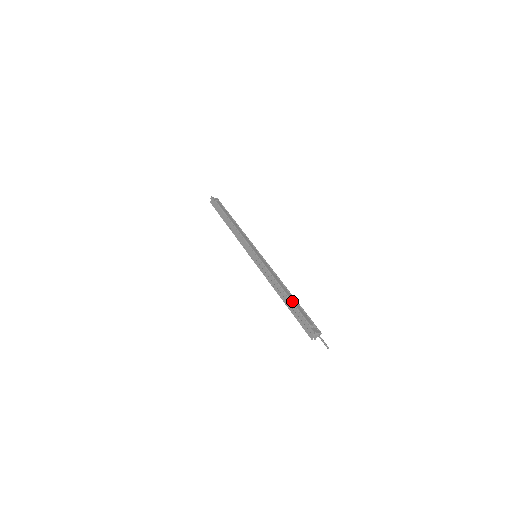
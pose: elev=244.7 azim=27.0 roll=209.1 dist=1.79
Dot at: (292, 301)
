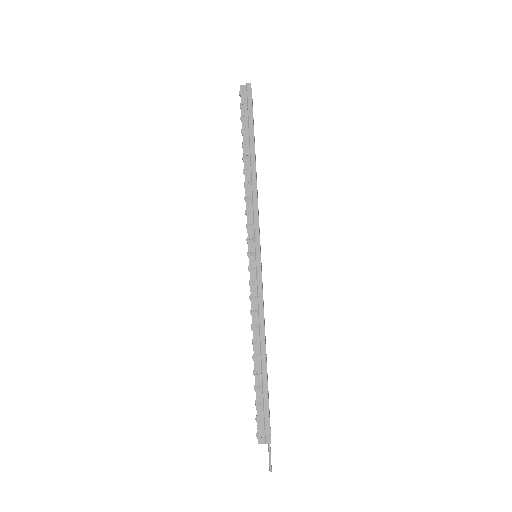
Dot at: (267, 375)
